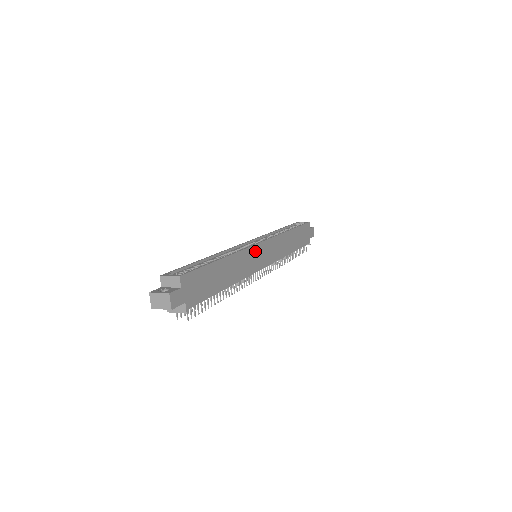
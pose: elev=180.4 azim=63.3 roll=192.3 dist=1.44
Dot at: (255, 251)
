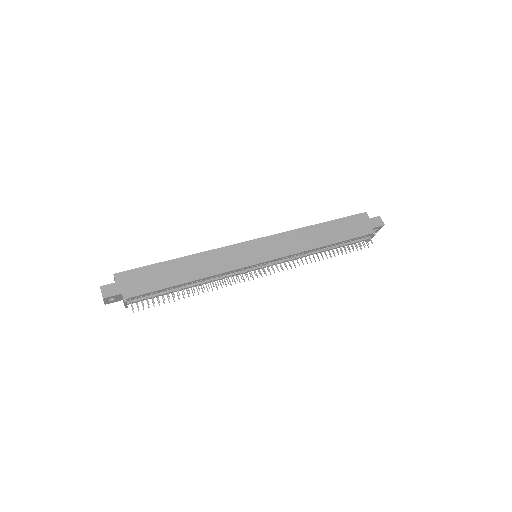
Dot at: (239, 249)
